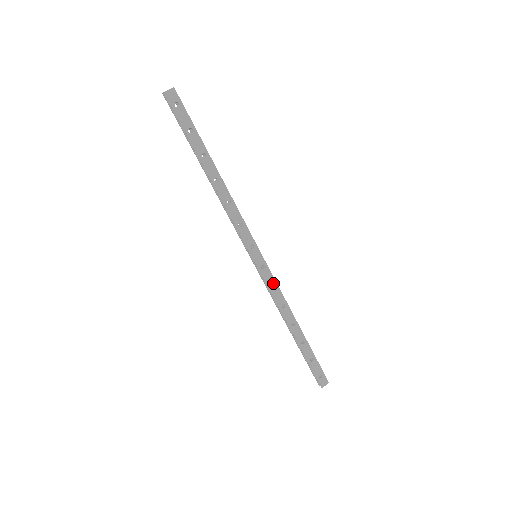
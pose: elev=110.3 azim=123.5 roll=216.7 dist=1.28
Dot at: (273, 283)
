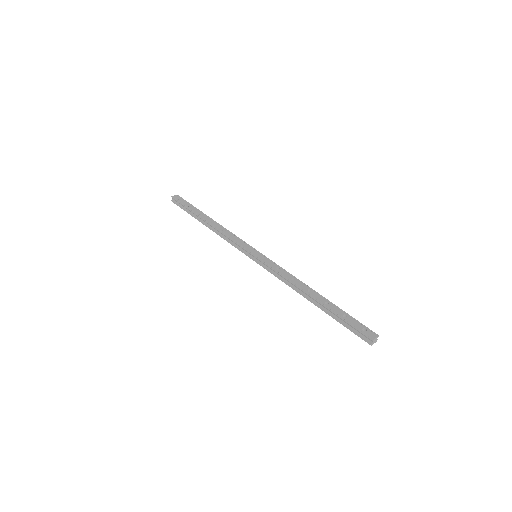
Dot at: (277, 266)
